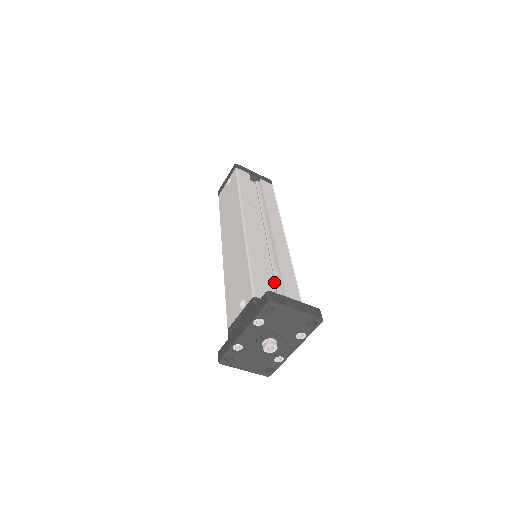
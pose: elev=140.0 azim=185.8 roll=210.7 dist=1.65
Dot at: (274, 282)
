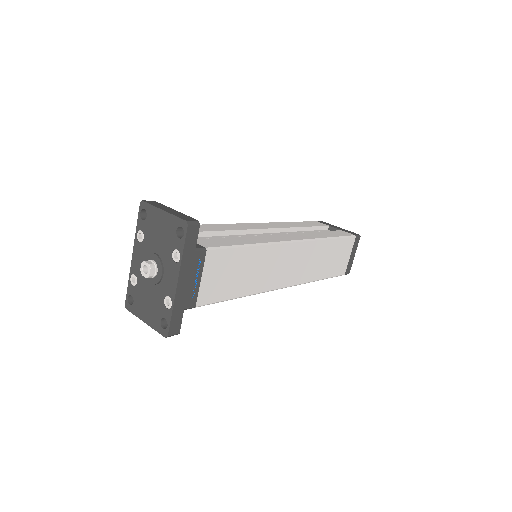
Dot at: occluded
